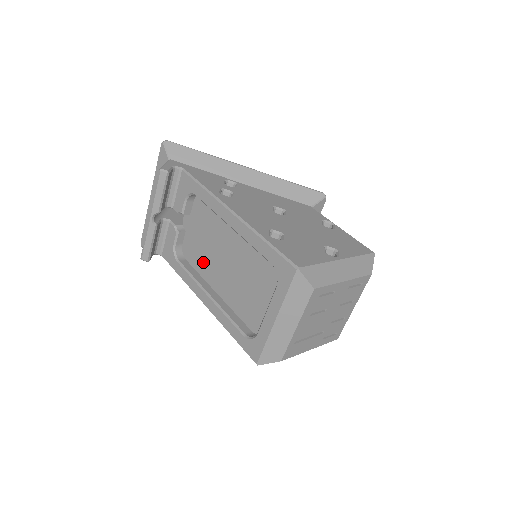
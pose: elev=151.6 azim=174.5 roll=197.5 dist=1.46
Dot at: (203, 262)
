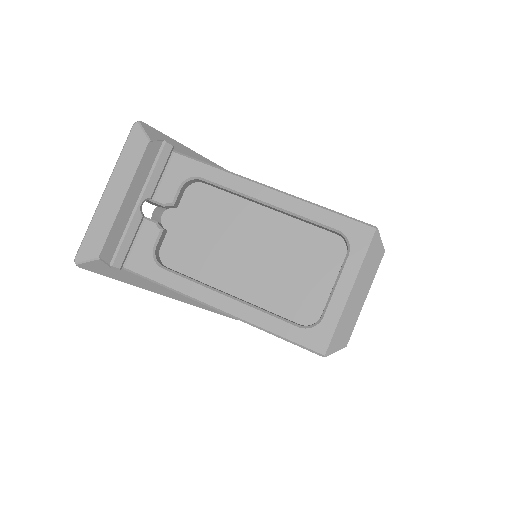
Dot at: (204, 262)
